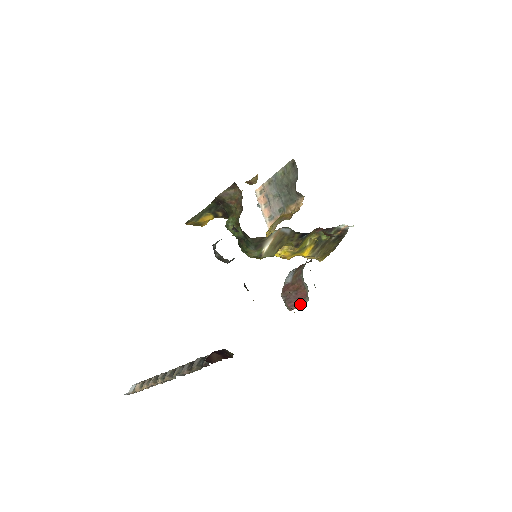
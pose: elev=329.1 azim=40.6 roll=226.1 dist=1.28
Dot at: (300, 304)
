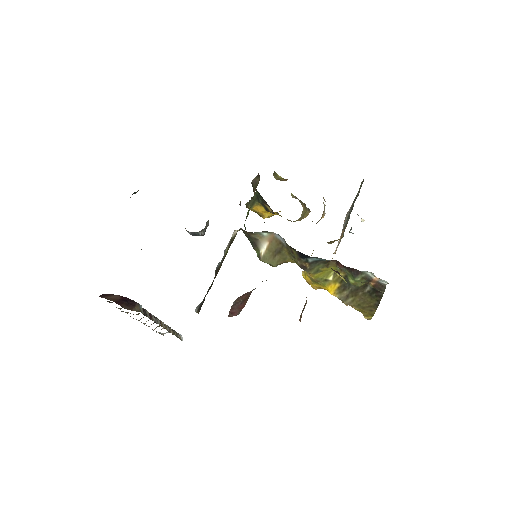
Dot at: (235, 314)
